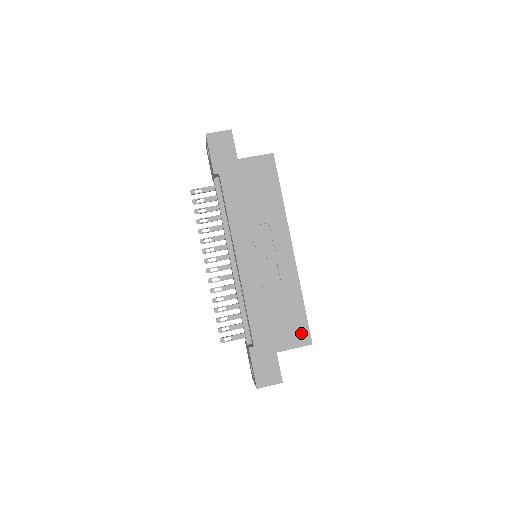
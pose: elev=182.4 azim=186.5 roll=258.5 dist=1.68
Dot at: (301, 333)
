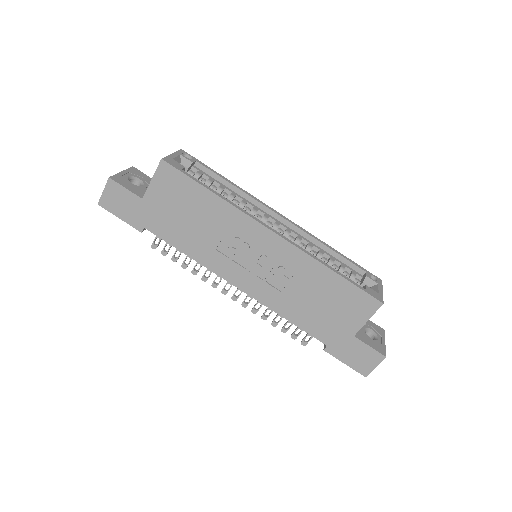
Dot at: (361, 302)
